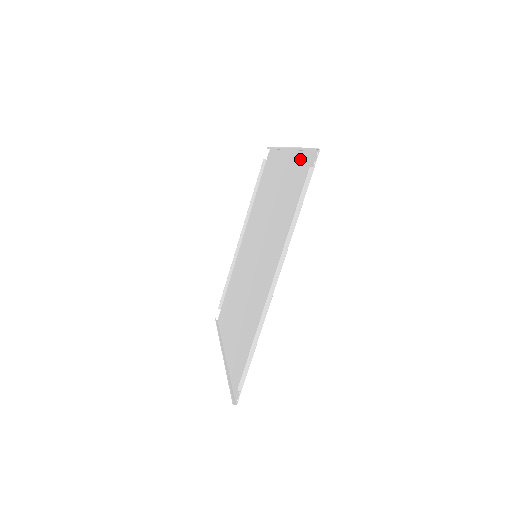
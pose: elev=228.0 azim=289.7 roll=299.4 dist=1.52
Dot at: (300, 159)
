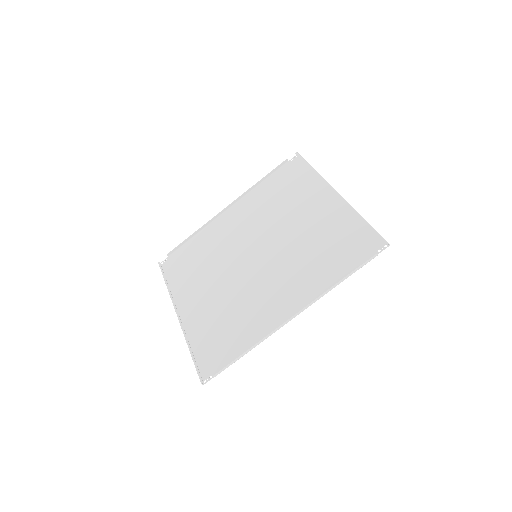
Dot at: (356, 224)
